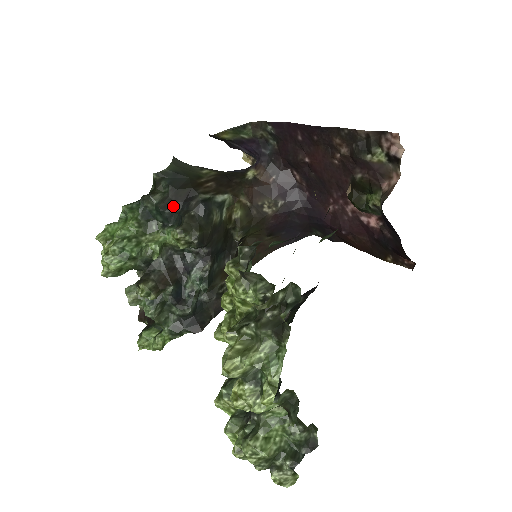
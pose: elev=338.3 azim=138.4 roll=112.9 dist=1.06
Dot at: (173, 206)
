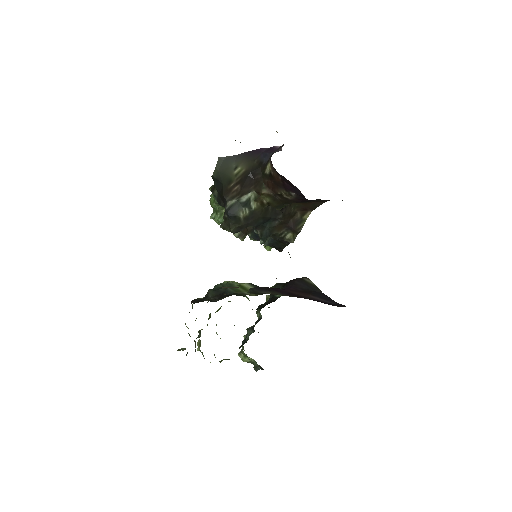
Dot at: (222, 203)
